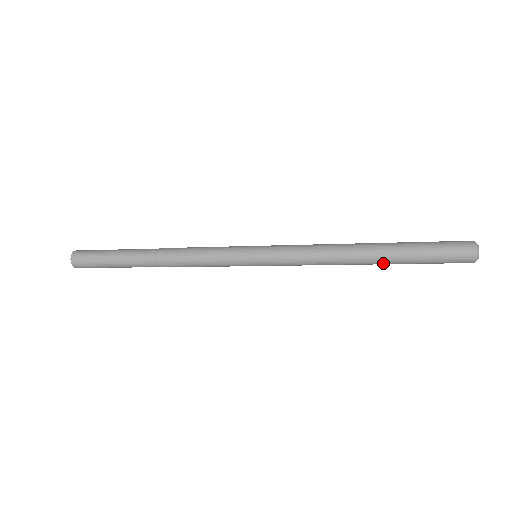
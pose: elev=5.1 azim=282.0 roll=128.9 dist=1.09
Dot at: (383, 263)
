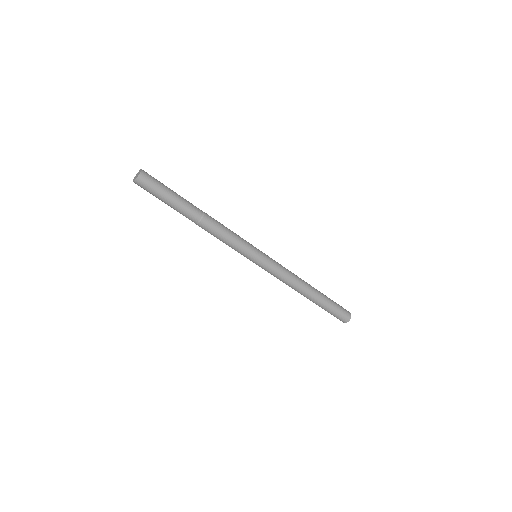
Dot at: (311, 300)
